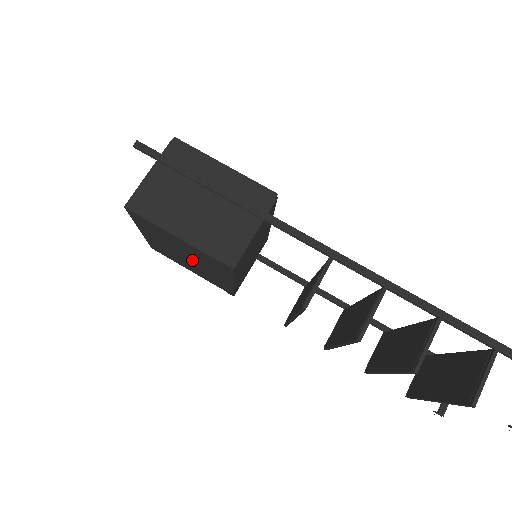
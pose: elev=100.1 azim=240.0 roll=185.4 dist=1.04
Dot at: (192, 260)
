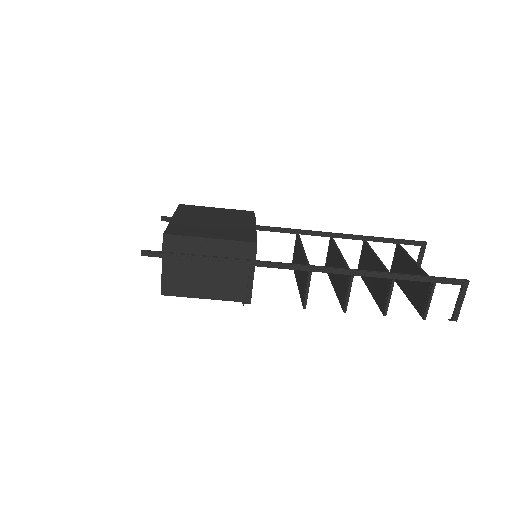
Dot at: occluded
